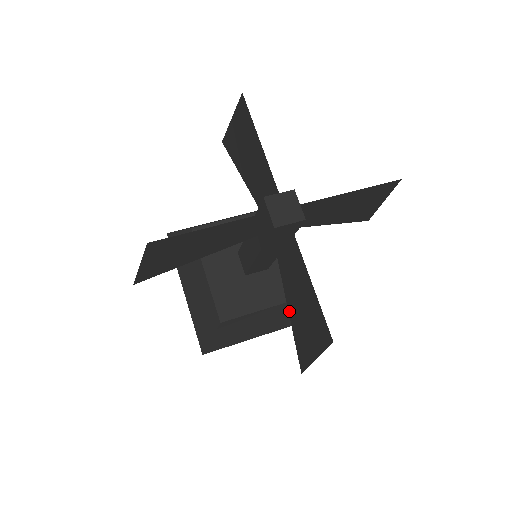
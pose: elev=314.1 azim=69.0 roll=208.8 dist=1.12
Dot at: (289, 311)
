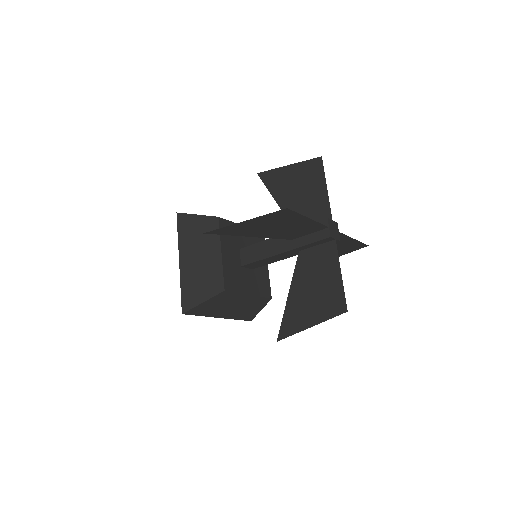
Dot at: (290, 295)
